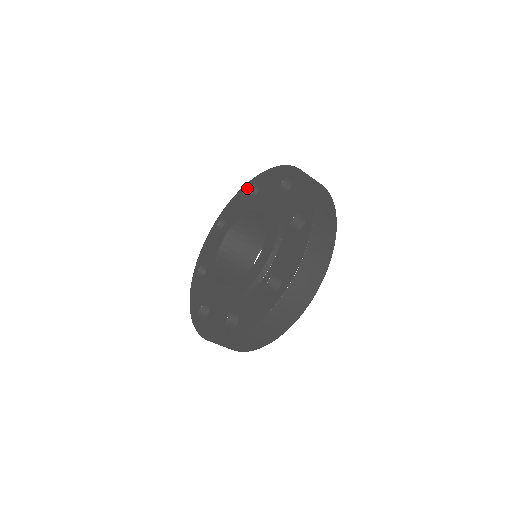
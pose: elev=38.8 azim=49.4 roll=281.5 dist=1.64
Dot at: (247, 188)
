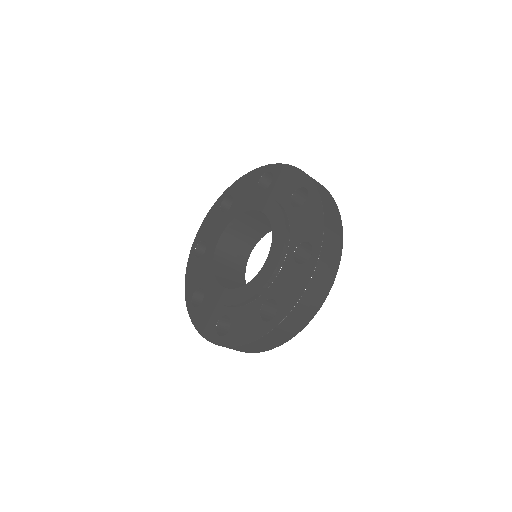
Dot at: (217, 207)
